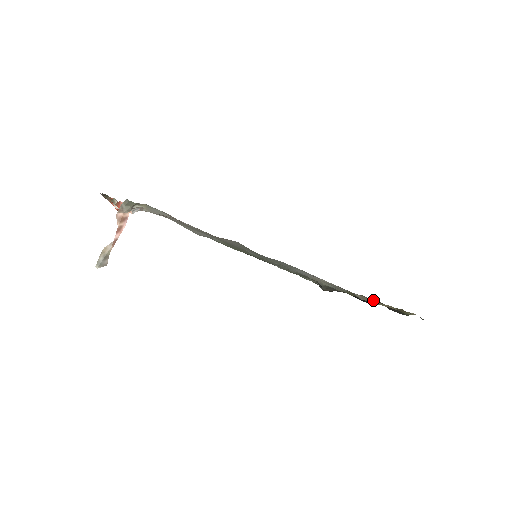
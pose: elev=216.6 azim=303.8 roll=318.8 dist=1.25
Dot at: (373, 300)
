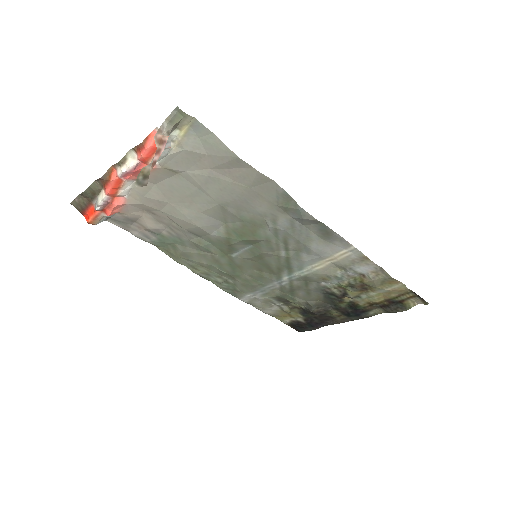
Dot at: (376, 294)
